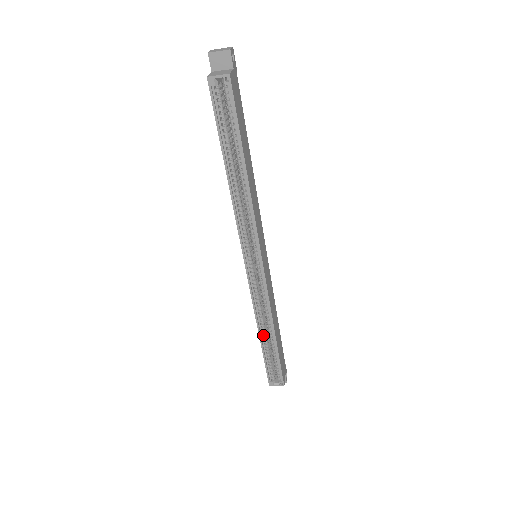
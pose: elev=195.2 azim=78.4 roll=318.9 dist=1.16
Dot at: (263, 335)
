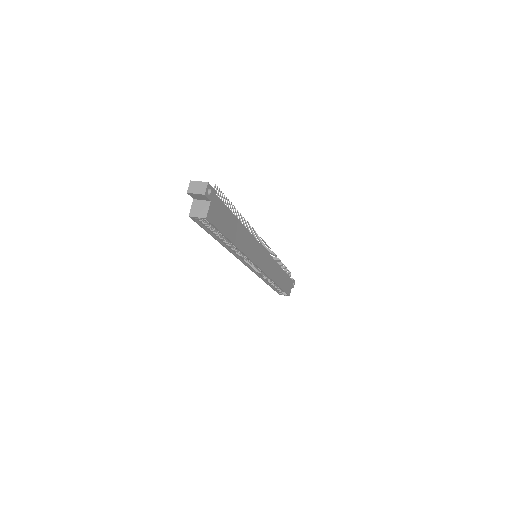
Dot at: (269, 282)
